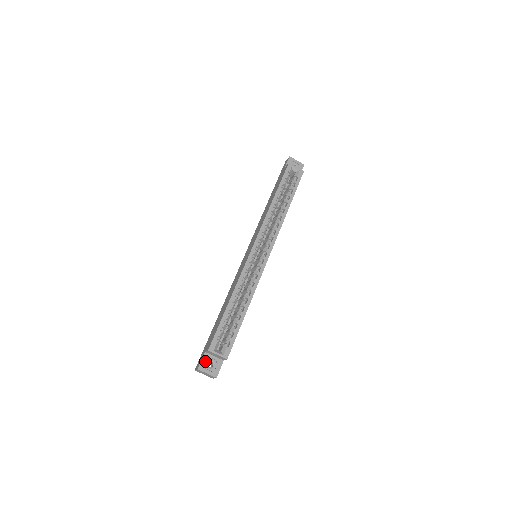
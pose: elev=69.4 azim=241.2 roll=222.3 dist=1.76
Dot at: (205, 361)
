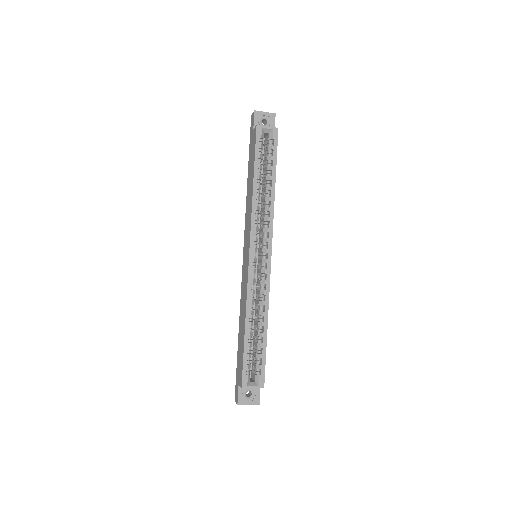
Dot at: (242, 394)
